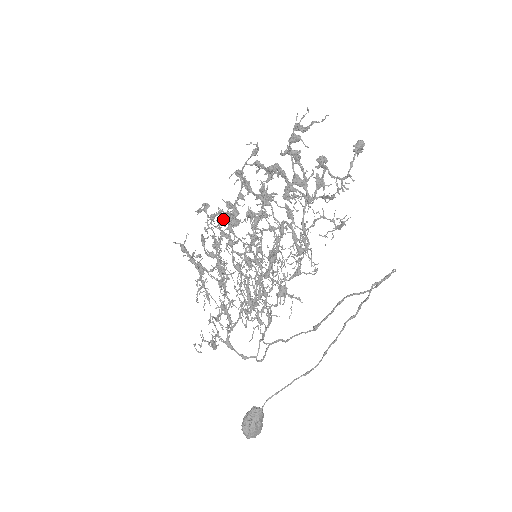
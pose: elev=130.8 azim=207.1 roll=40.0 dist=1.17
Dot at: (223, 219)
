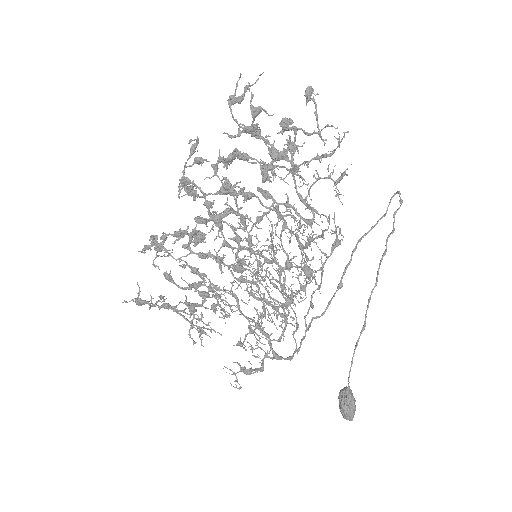
Dot at: (189, 241)
